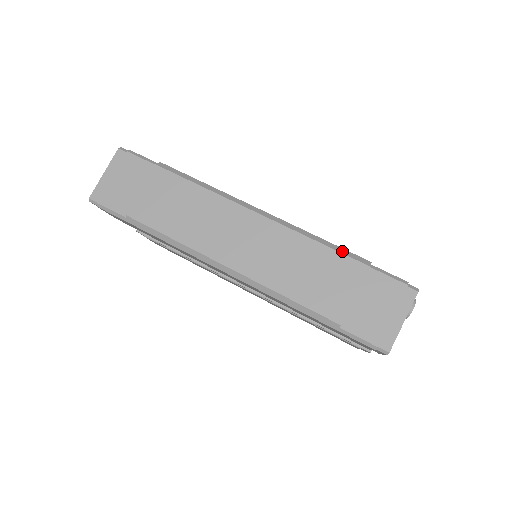
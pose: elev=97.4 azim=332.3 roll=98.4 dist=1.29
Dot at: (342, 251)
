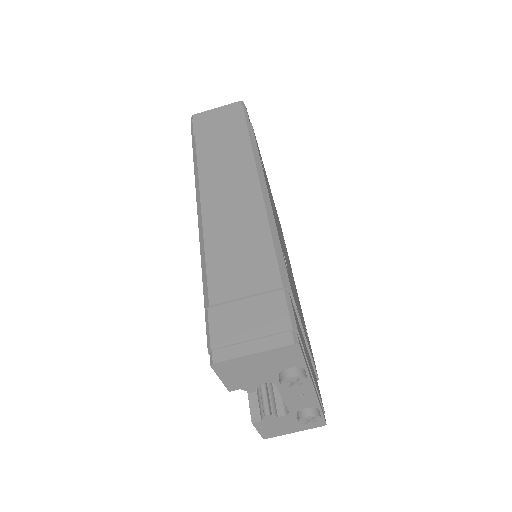
Dot at: (280, 260)
